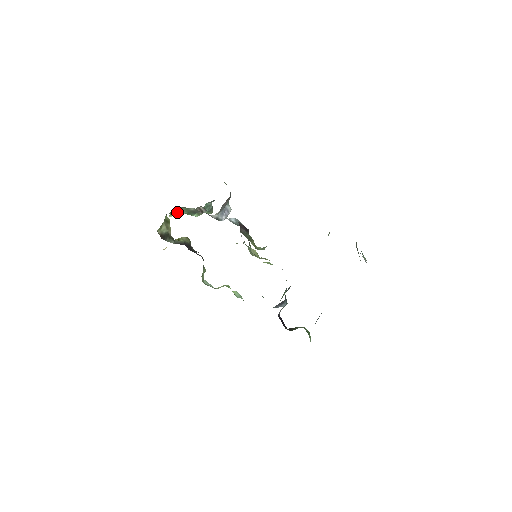
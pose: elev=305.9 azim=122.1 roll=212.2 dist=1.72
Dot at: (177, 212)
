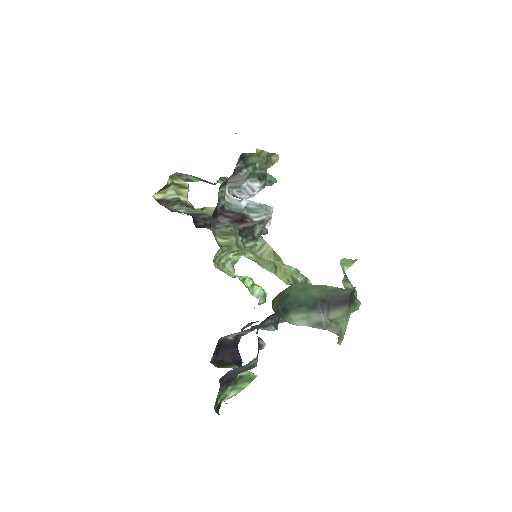
Dot at: (184, 178)
